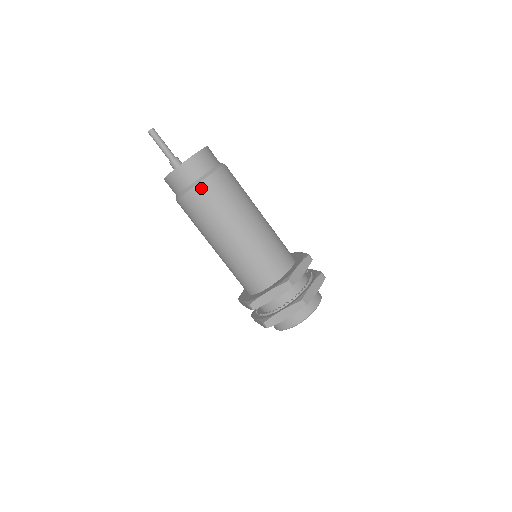
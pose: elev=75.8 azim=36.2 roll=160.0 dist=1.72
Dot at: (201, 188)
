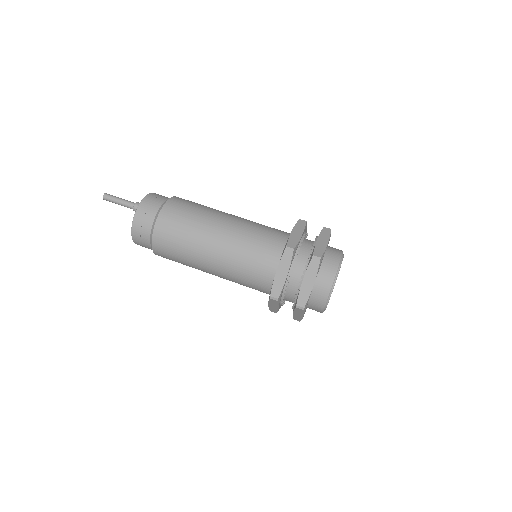
Dot at: (175, 199)
